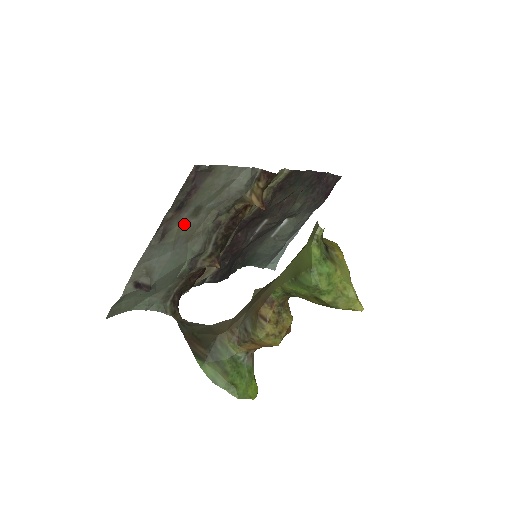
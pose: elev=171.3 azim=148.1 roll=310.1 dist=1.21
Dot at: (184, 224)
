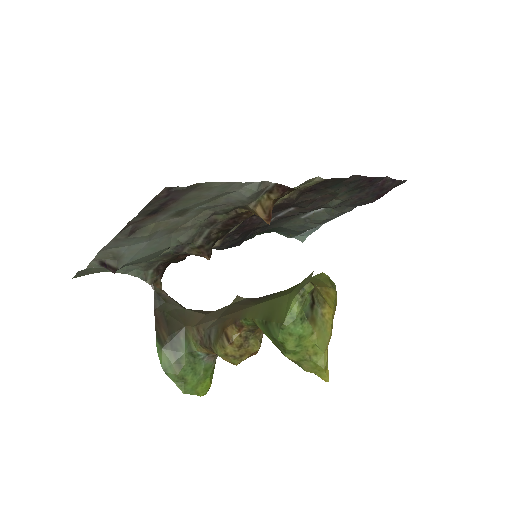
Dot at: (164, 221)
